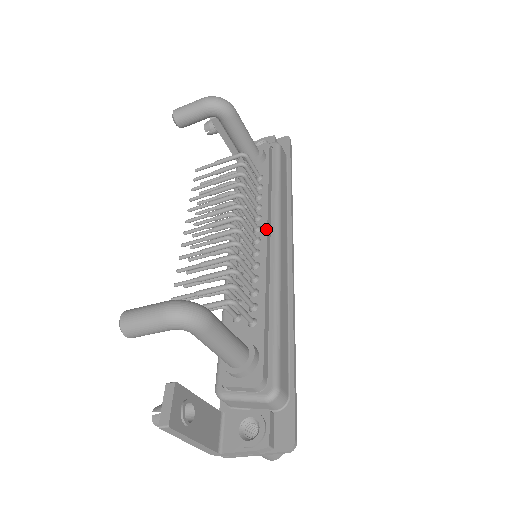
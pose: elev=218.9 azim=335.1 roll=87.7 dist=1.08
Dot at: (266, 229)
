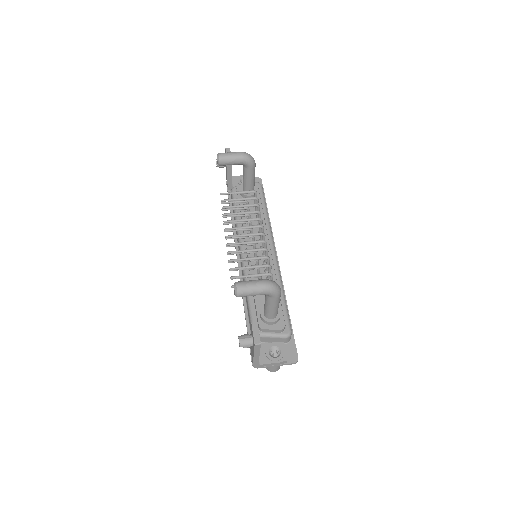
Dot at: (268, 241)
